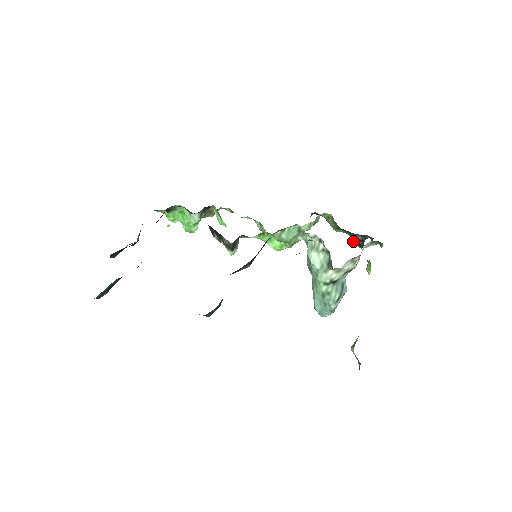
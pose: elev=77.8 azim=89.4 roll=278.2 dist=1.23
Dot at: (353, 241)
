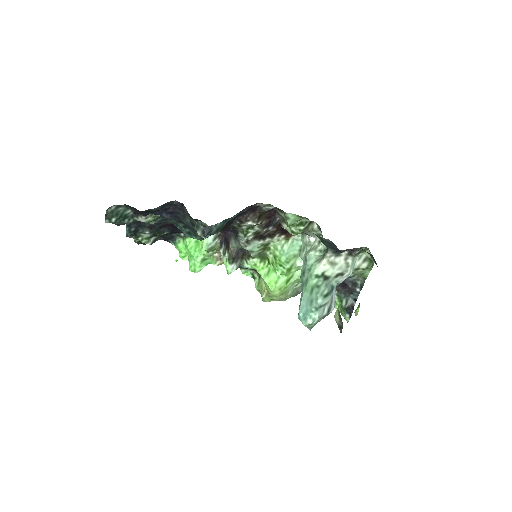
Dot at: (343, 308)
